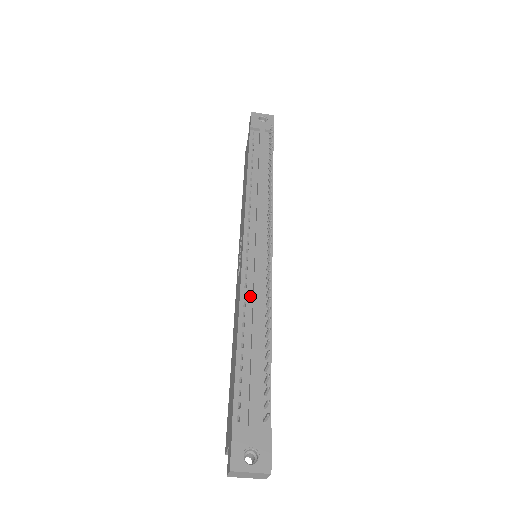
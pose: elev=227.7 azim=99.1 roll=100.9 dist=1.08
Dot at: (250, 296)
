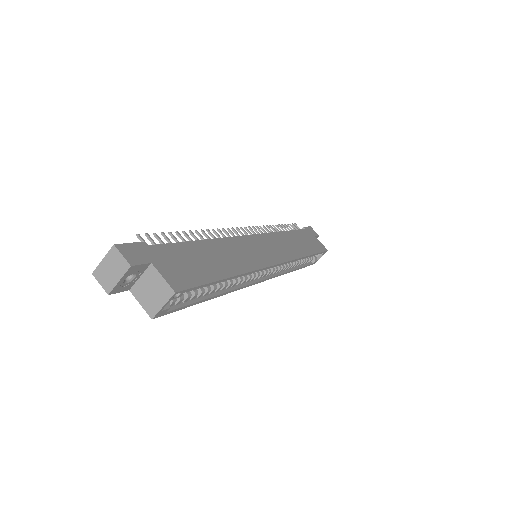
Dot at: occluded
